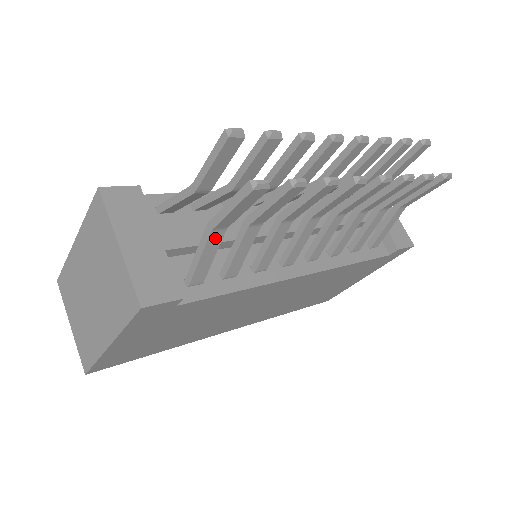
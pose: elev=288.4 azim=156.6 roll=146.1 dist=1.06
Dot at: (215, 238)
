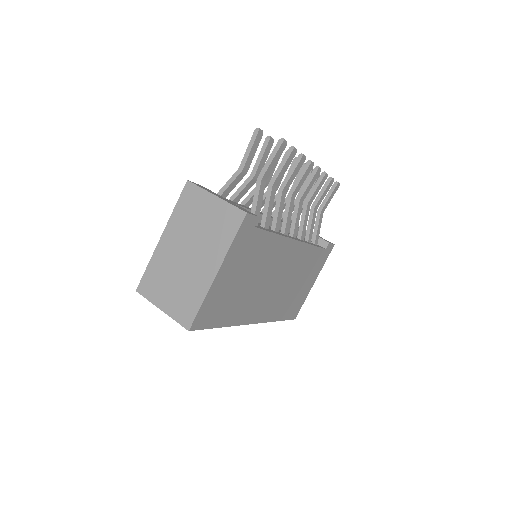
Dot at: (262, 187)
